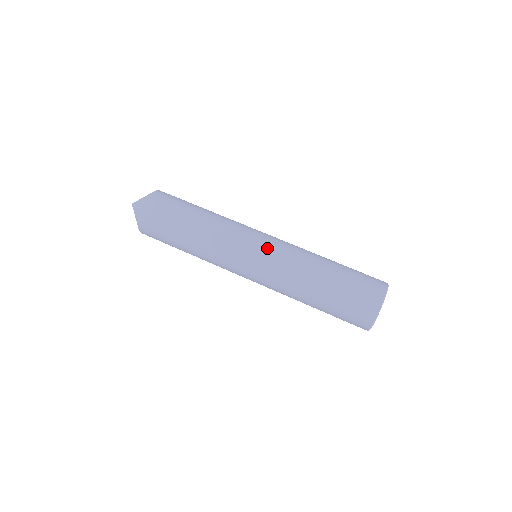
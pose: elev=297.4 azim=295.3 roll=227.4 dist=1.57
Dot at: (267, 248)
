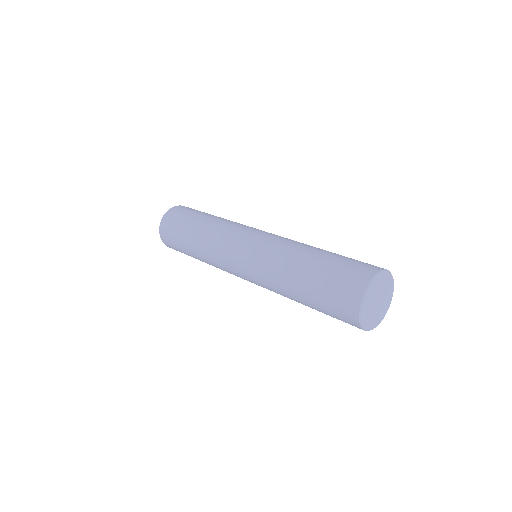
Dot at: occluded
